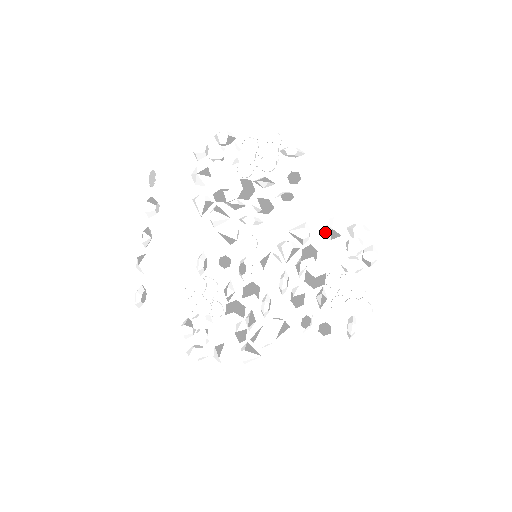
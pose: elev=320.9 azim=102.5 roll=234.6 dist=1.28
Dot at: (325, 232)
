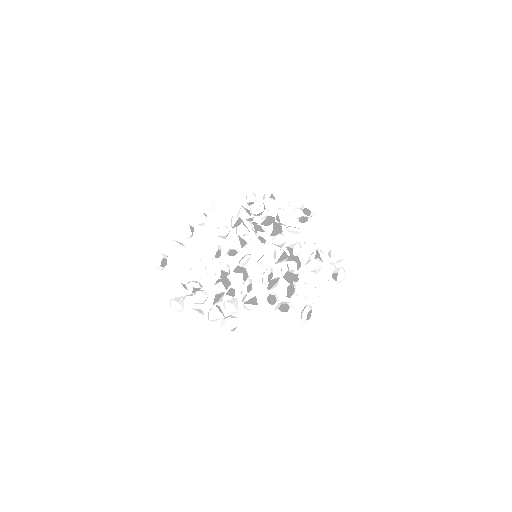
Dot at: (312, 255)
